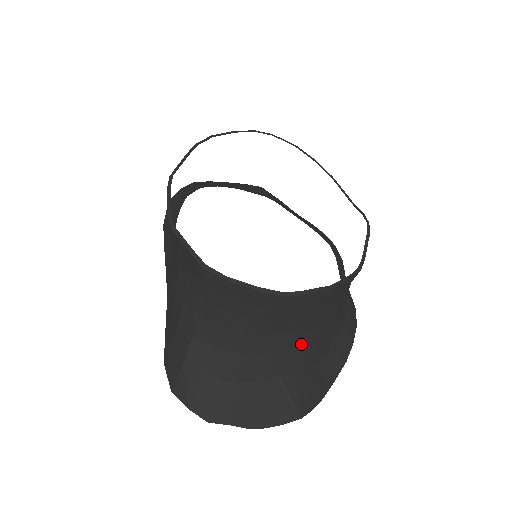
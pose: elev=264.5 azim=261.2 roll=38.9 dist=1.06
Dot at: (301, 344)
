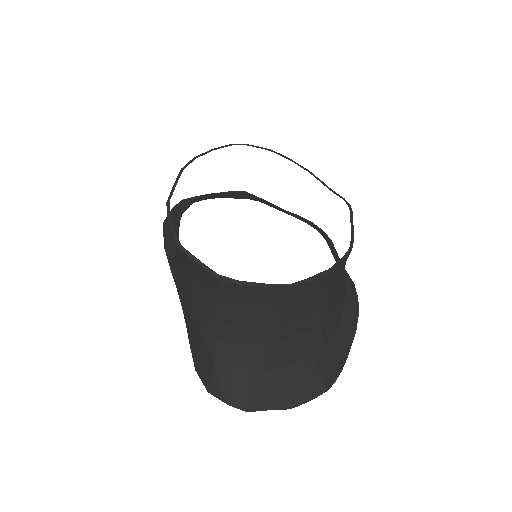
Dot at: (314, 325)
